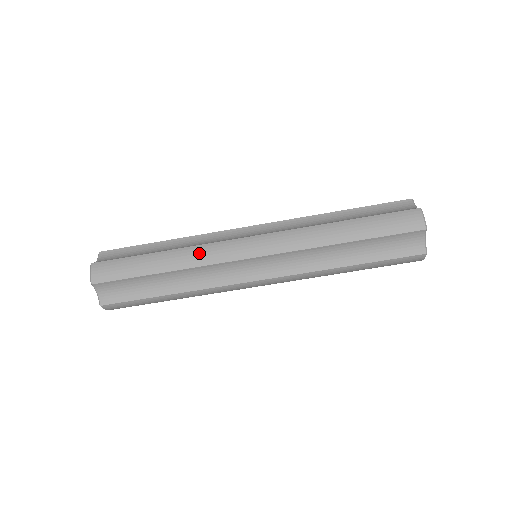
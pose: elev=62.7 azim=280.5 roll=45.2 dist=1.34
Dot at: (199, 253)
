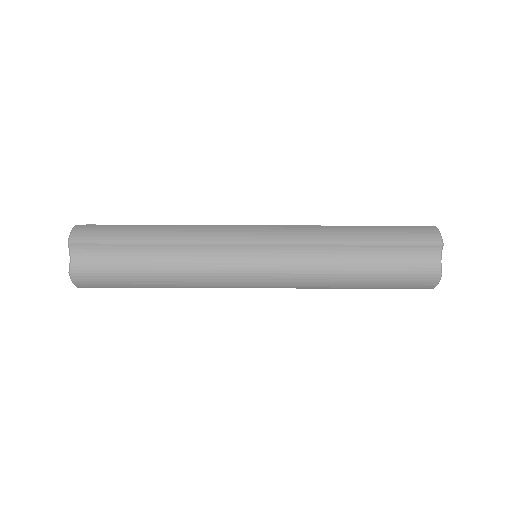
Dot at: (197, 281)
